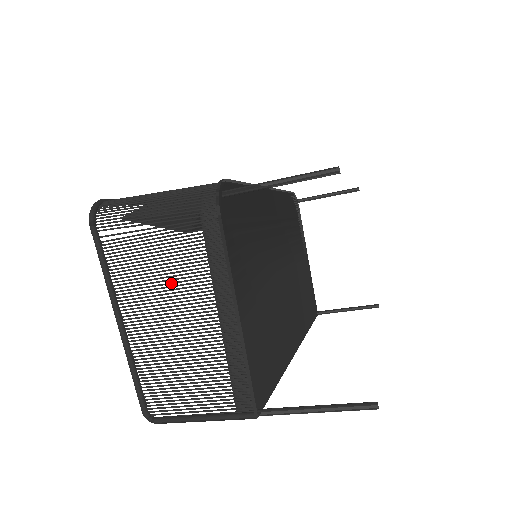
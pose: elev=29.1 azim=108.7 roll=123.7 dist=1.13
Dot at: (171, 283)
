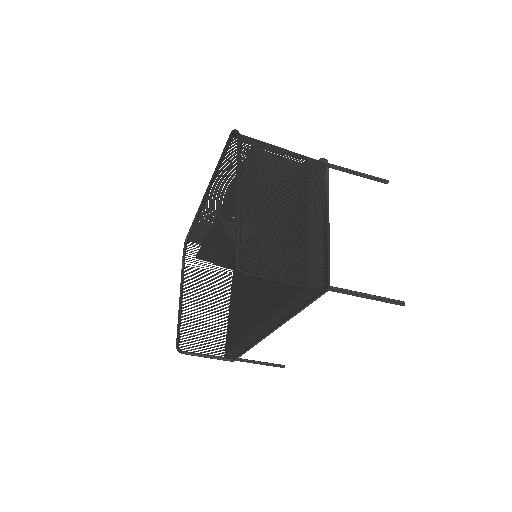
Dot at: (284, 190)
